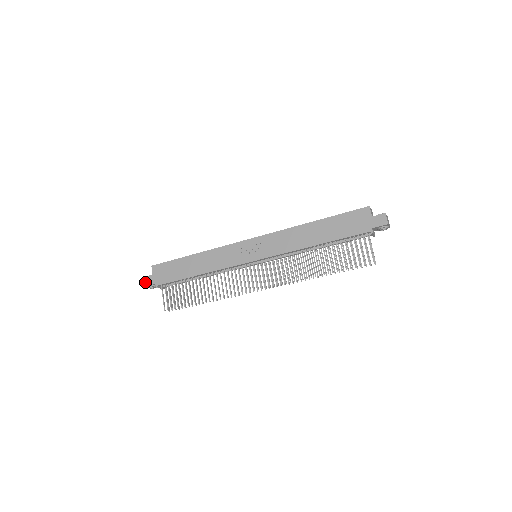
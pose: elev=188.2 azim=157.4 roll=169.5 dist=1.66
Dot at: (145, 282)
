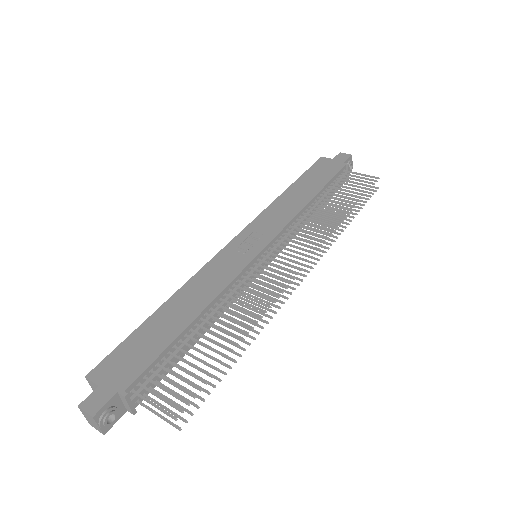
Dot at: (89, 409)
